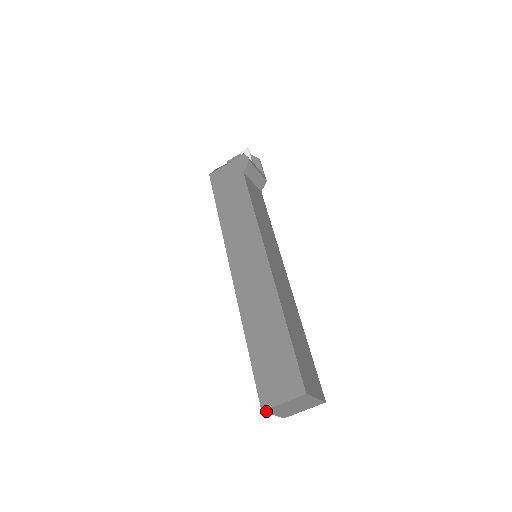
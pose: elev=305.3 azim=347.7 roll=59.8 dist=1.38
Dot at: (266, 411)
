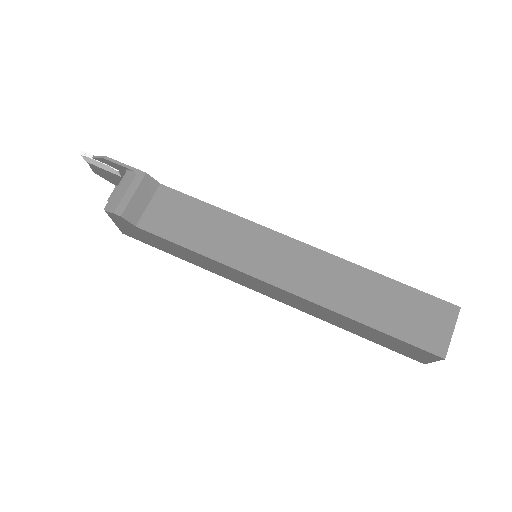
Dot at: occluded
